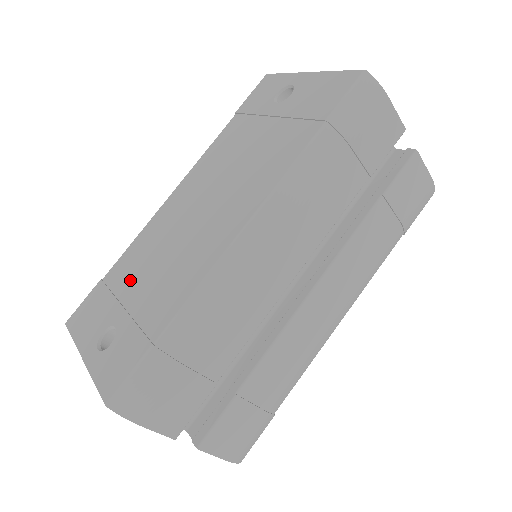
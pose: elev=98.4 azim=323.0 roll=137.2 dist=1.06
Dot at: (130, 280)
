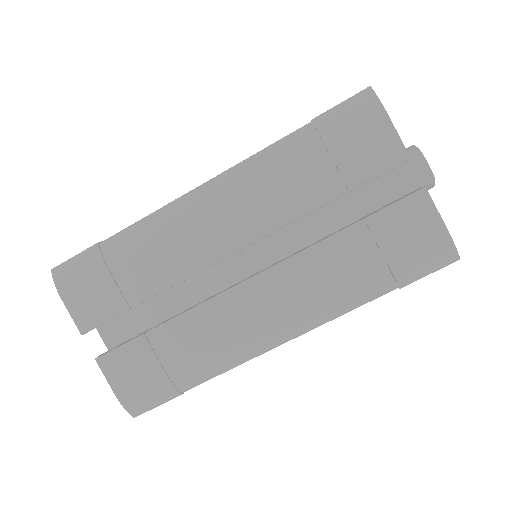
Dot at: occluded
